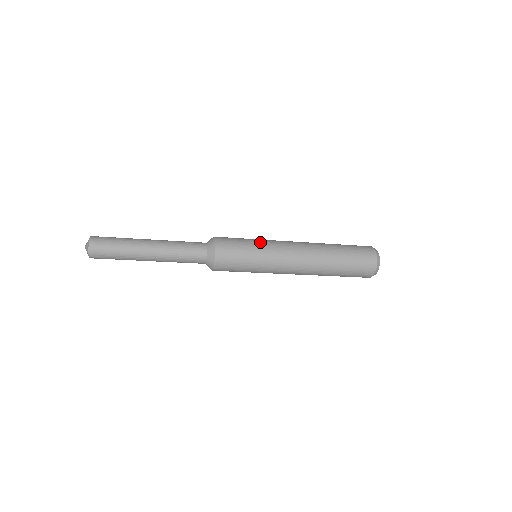
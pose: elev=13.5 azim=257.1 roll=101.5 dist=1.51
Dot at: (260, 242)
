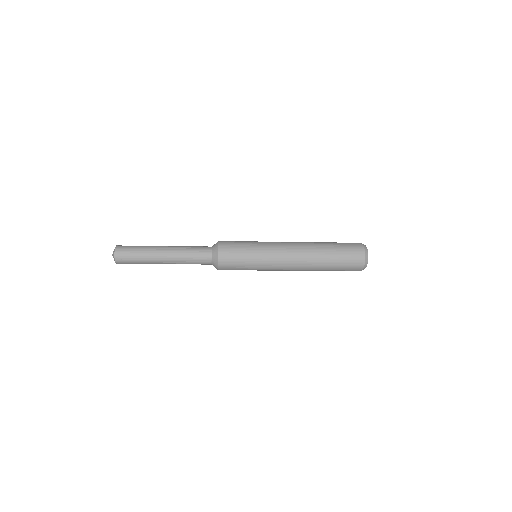
Dot at: (258, 244)
